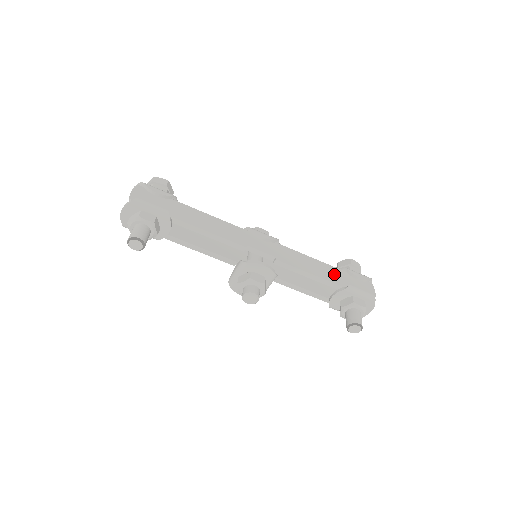
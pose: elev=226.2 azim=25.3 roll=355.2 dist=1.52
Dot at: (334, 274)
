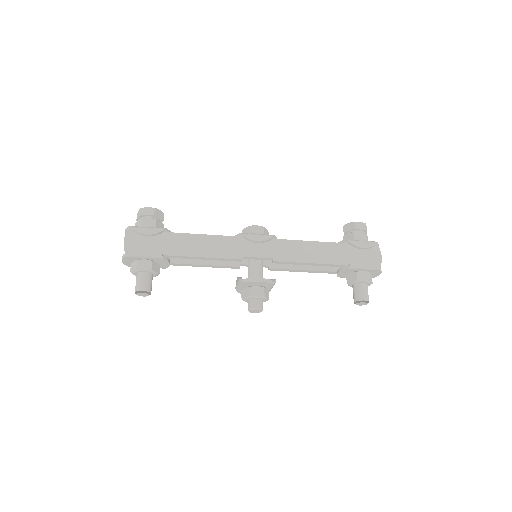
Dot at: (336, 252)
